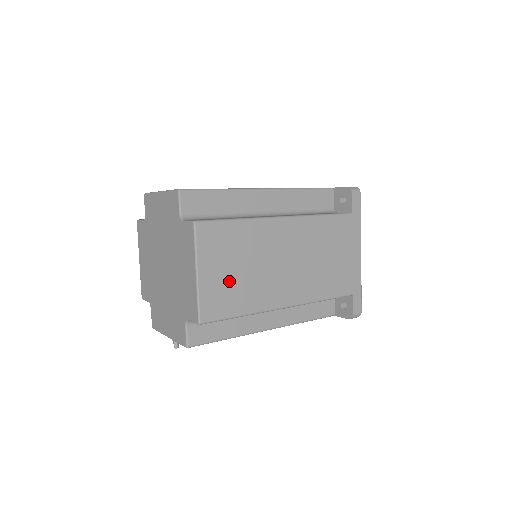
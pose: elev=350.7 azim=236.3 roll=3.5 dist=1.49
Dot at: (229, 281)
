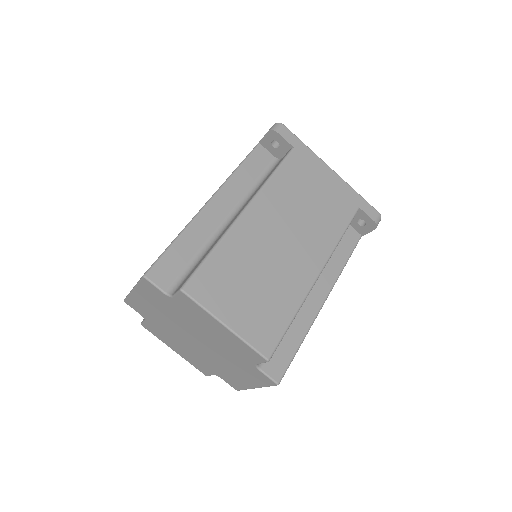
Dot at: occluded
